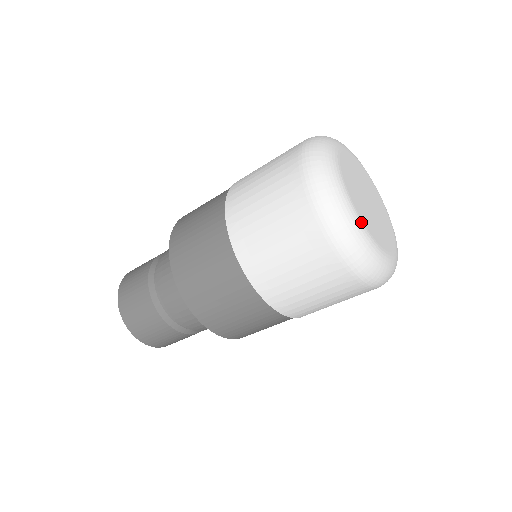
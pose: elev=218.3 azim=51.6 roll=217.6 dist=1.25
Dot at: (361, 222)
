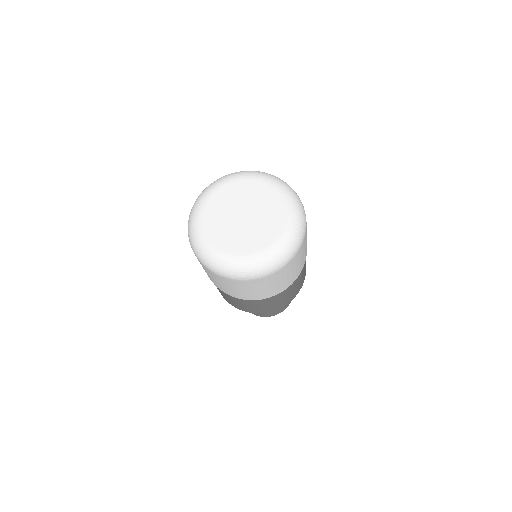
Dot at: (213, 247)
